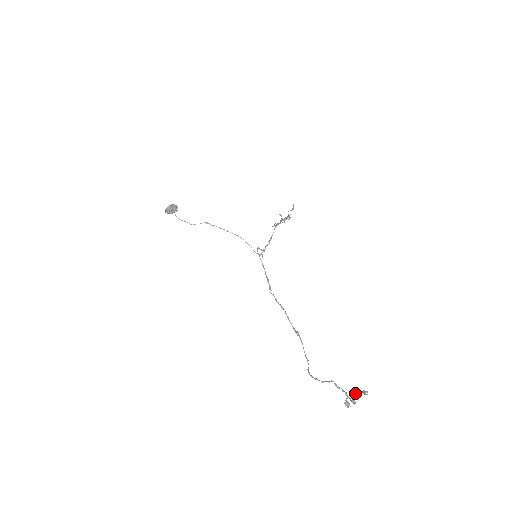
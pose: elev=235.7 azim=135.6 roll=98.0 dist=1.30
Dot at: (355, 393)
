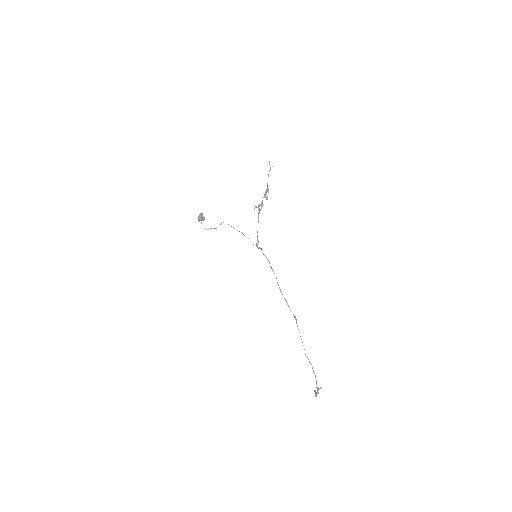
Dot at: (315, 390)
